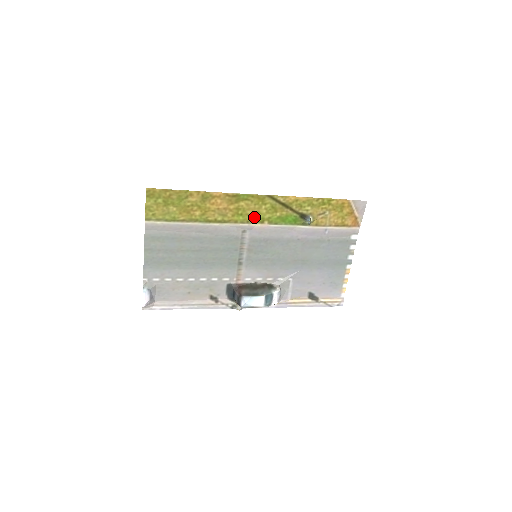
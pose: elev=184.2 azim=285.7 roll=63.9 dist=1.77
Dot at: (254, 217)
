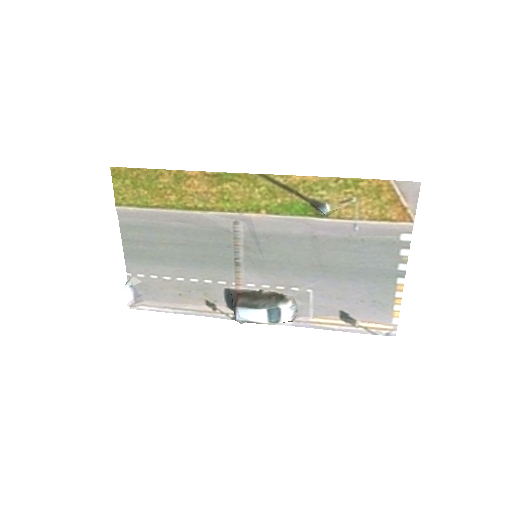
Dot at: (246, 204)
